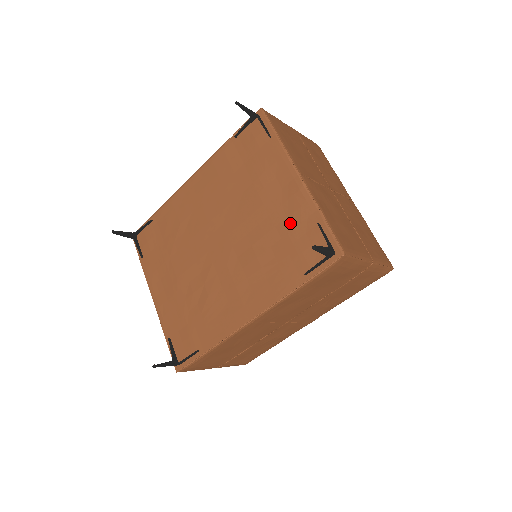
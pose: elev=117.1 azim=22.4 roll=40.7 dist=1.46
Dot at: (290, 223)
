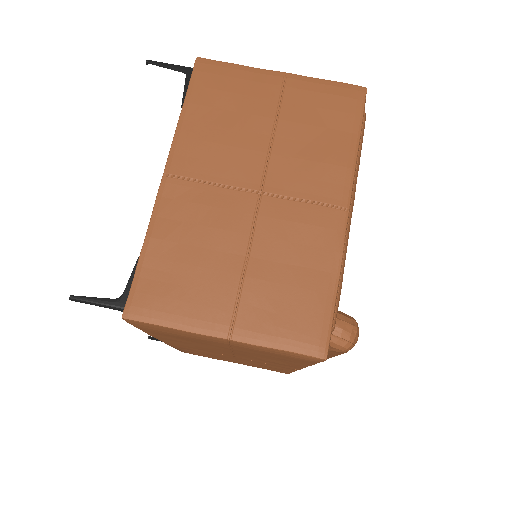
Dot at: occluded
